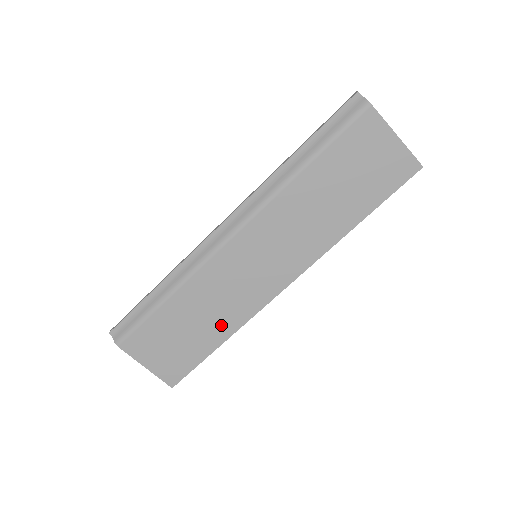
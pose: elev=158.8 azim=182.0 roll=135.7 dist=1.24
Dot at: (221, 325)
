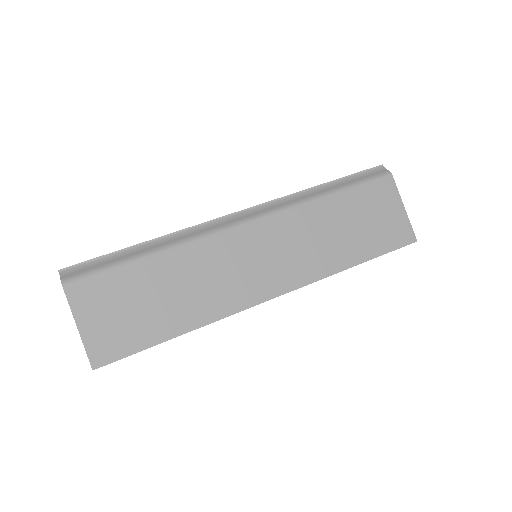
Dot at: (191, 311)
